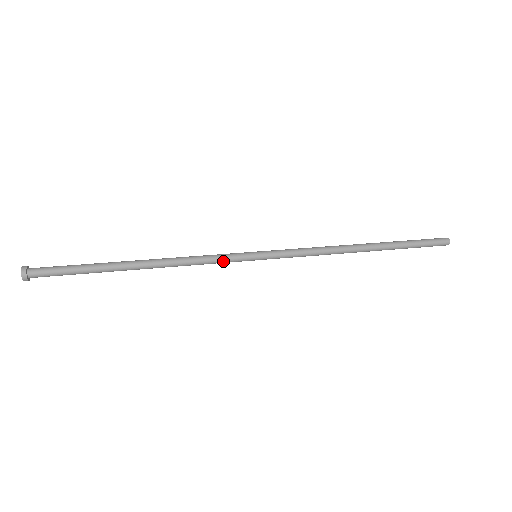
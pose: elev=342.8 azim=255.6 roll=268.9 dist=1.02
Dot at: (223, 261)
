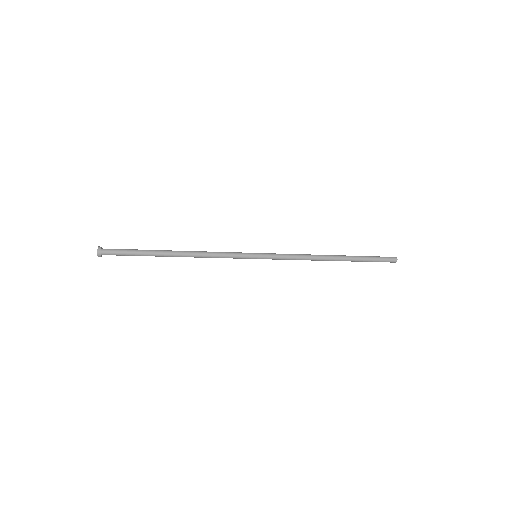
Dot at: (233, 254)
